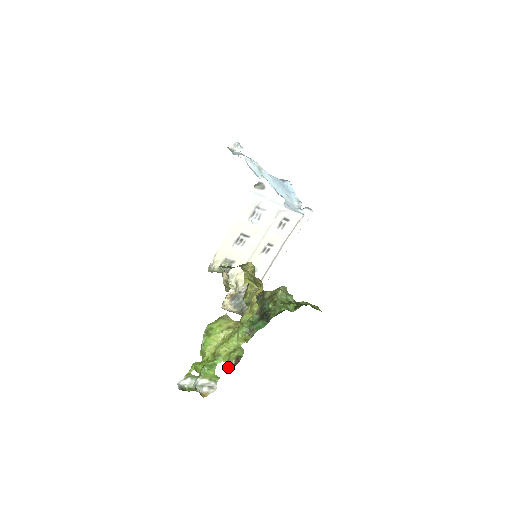
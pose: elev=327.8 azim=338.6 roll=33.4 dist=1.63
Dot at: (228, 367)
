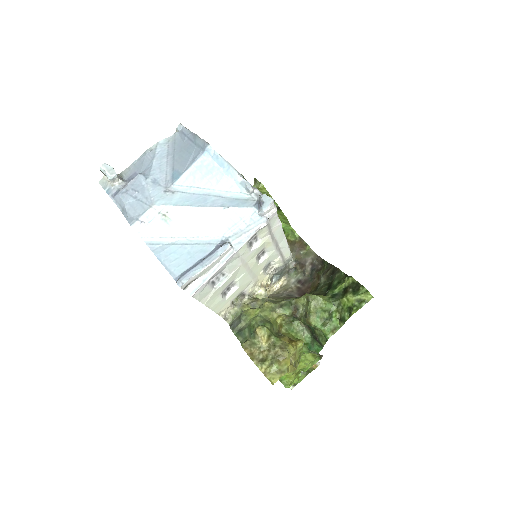
Dot at: occluded
